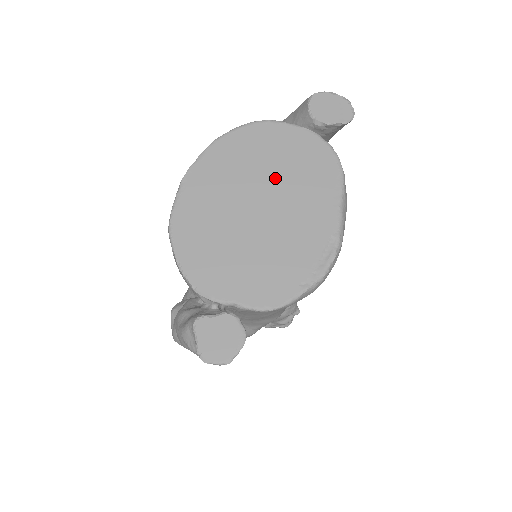
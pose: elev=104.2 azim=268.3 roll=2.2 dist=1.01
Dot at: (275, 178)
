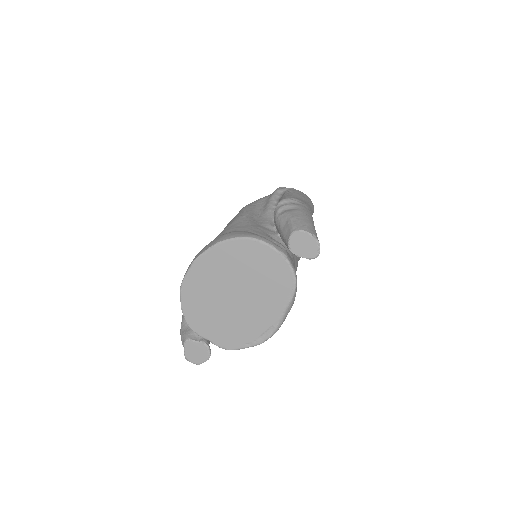
Dot at: (250, 281)
